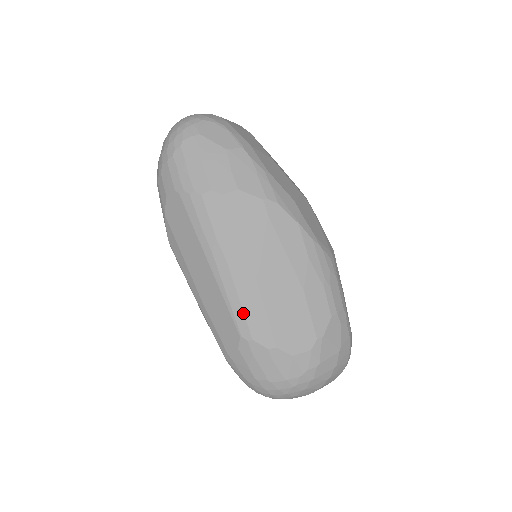
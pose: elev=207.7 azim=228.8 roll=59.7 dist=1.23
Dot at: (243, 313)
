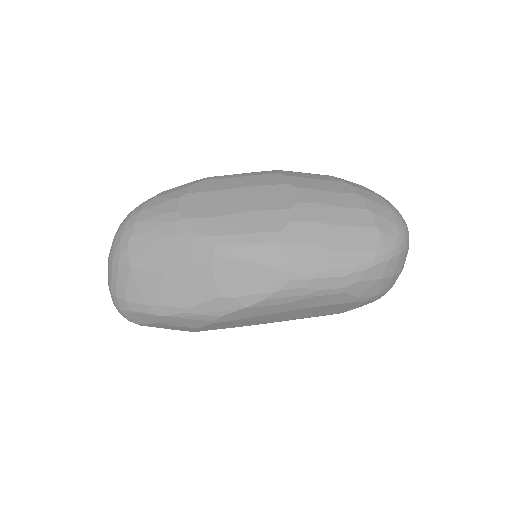
Dot at: occluded
